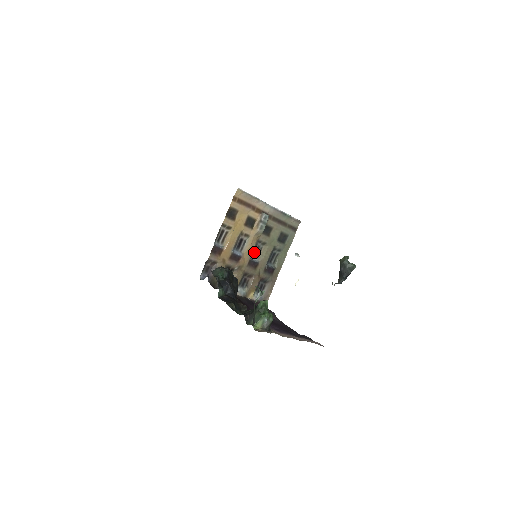
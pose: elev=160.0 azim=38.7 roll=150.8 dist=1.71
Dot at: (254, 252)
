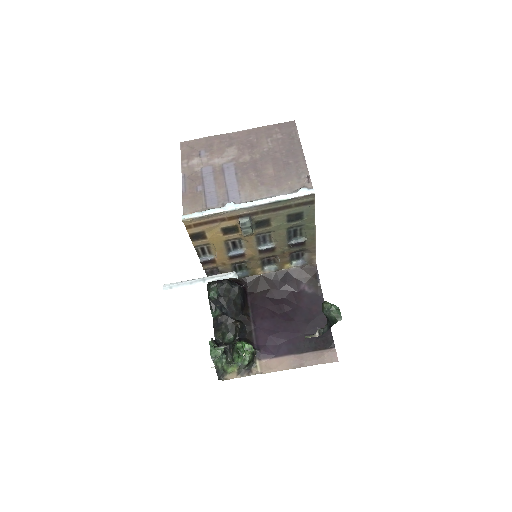
Dot at: (261, 241)
